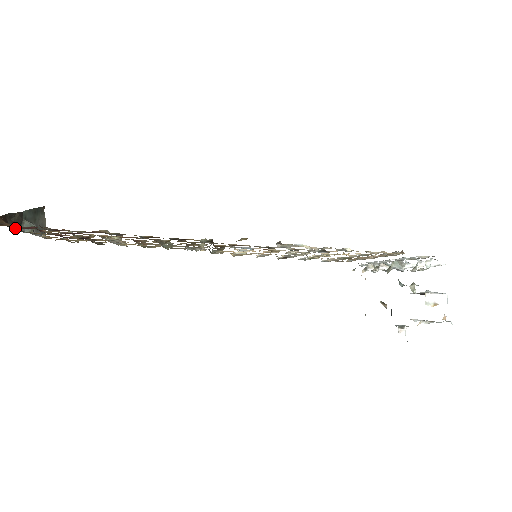
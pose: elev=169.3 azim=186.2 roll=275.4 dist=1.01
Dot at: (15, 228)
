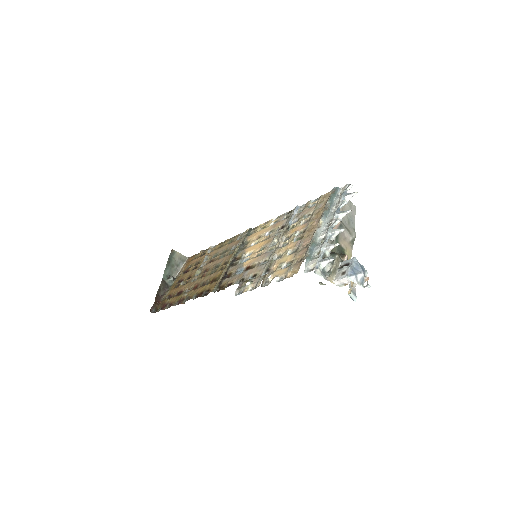
Dot at: (166, 290)
